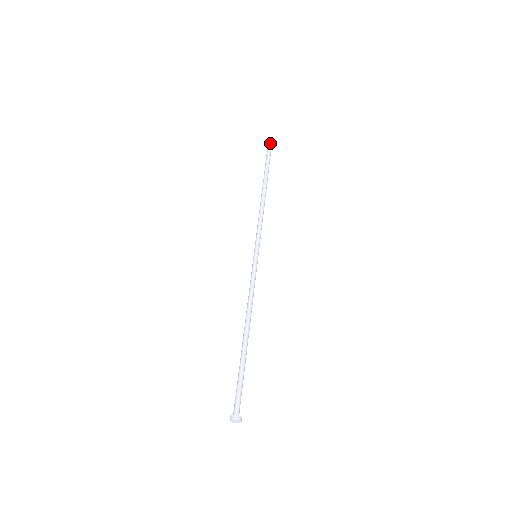
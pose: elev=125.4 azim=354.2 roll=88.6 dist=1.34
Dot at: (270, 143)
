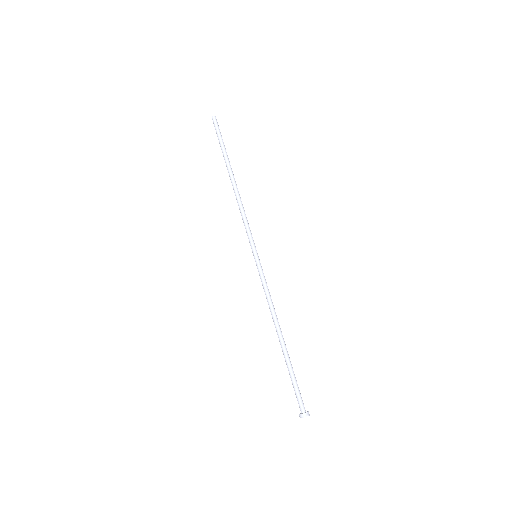
Dot at: (213, 118)
